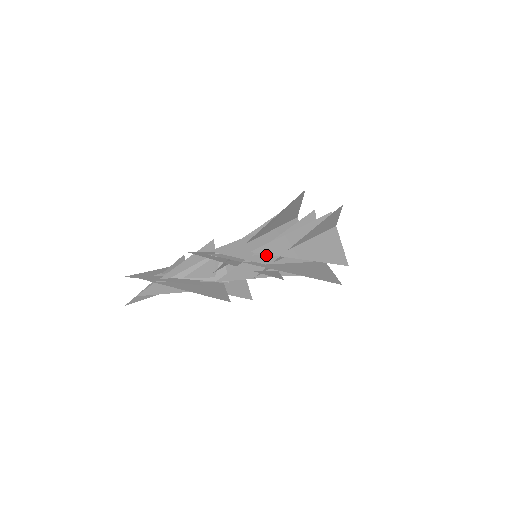
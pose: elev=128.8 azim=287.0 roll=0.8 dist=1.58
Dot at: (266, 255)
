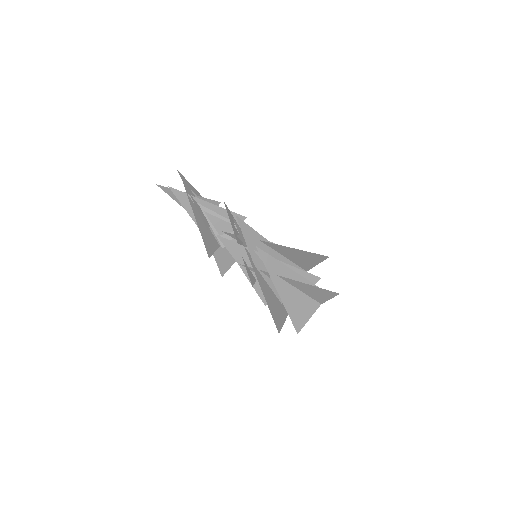
Dot at: (262, 261)
